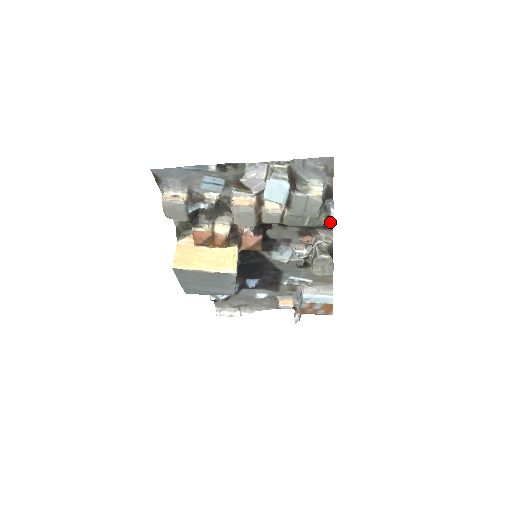
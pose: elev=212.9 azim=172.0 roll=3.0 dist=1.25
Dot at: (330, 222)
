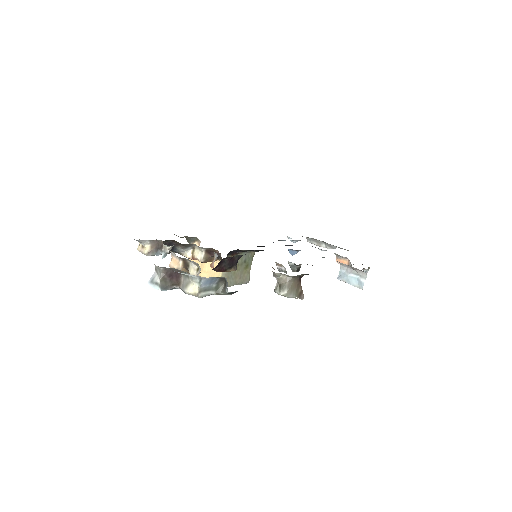
Dot at: occluded
